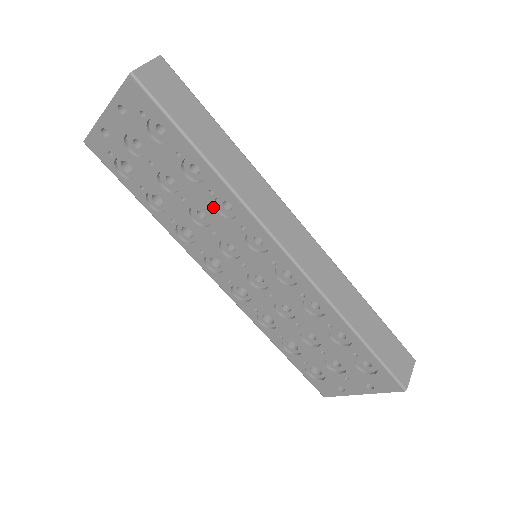
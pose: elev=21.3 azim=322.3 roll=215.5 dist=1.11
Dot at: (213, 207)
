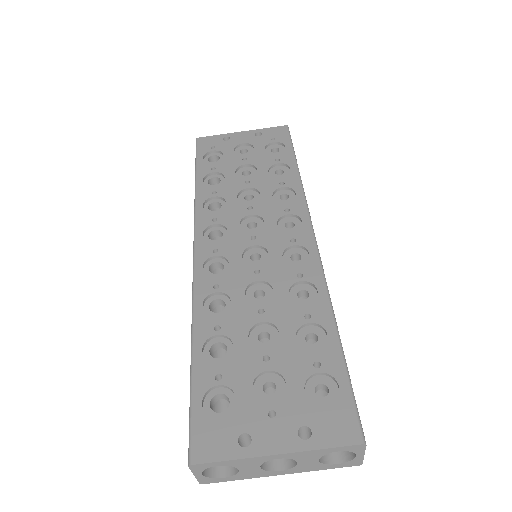
Dot at: (272, 192)
